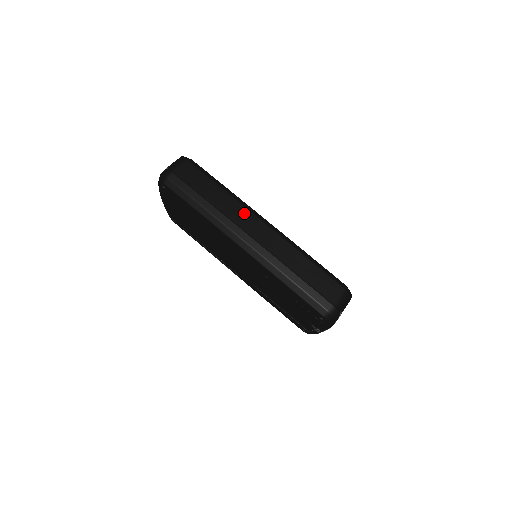
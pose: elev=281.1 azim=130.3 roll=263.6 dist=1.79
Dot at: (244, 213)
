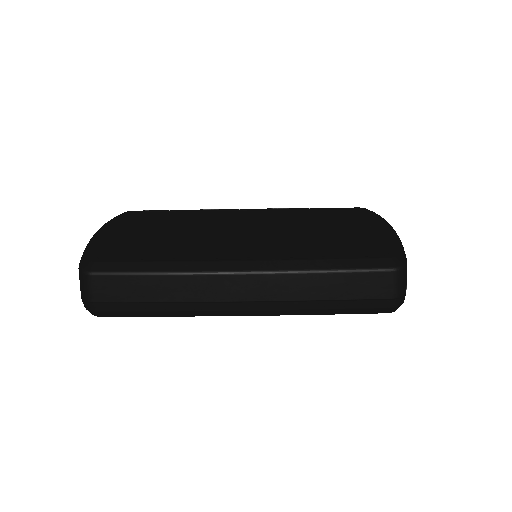
Dot at: (212, 283)
